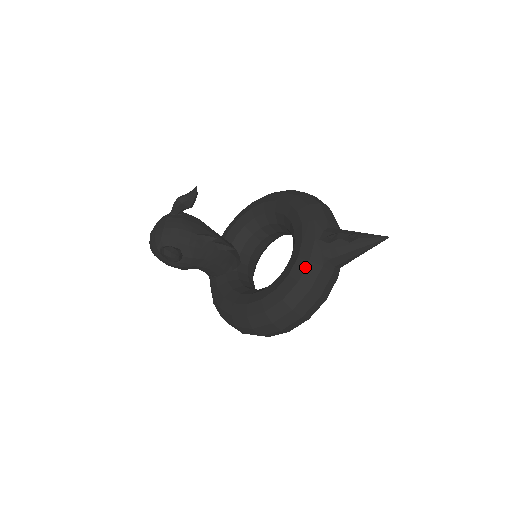
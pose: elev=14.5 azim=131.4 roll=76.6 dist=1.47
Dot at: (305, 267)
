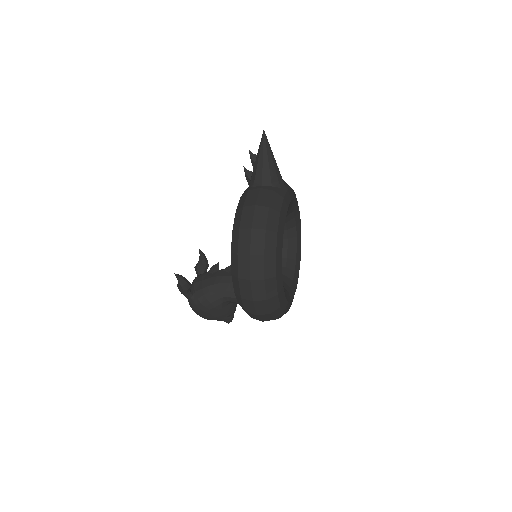
Dot at: (239, 202)
